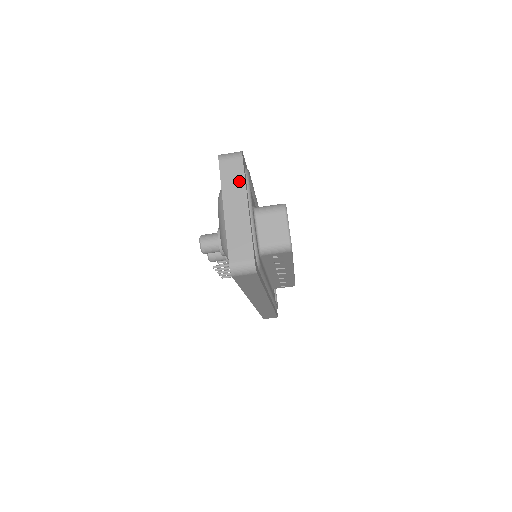
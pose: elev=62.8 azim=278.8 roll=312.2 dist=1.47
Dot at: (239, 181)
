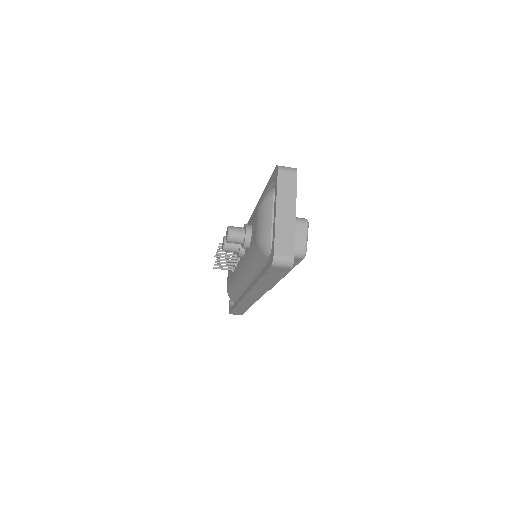
Dot at: (292, 191)
